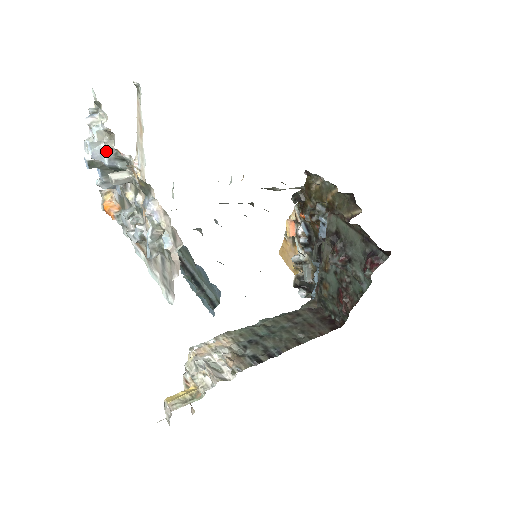
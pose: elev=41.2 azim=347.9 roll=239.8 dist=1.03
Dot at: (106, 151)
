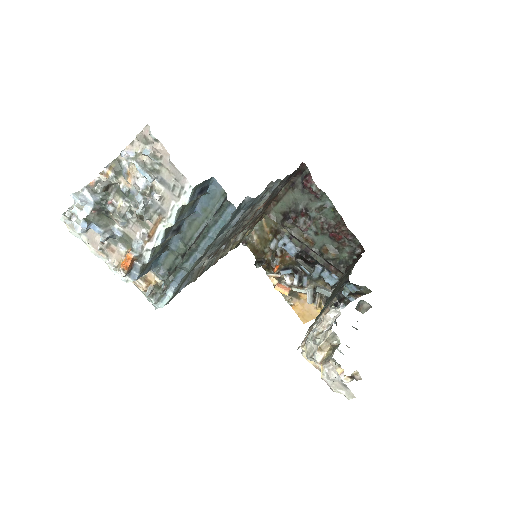
Dot at: (85, 193)
